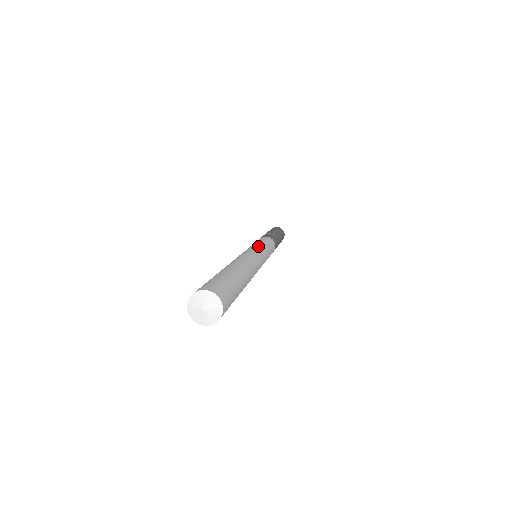
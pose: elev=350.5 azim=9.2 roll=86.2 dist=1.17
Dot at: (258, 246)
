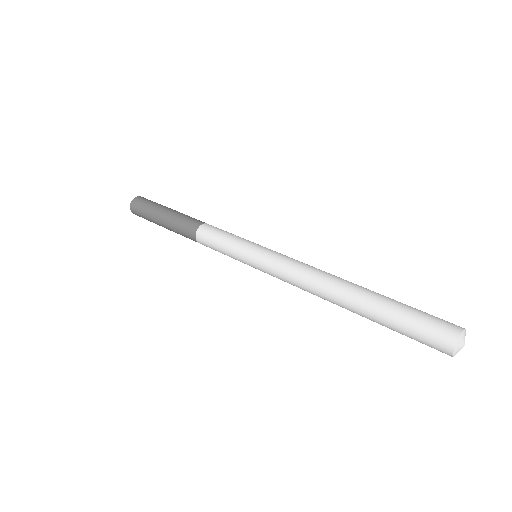
Dot at: (259, 248)
